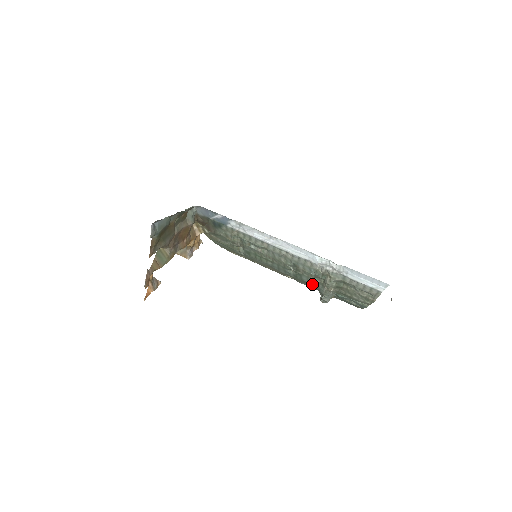
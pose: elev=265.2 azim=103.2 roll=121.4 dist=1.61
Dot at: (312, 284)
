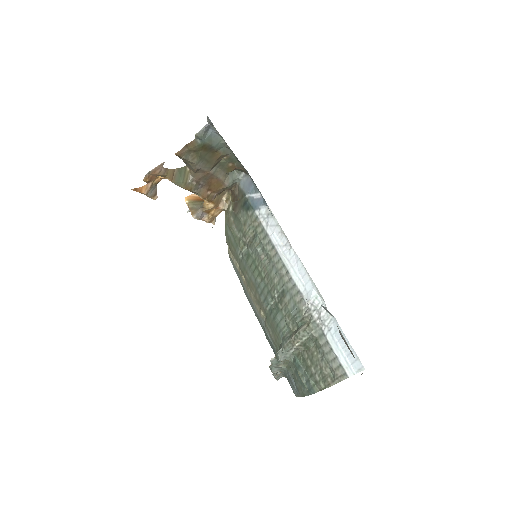
Dot at: (280, 330)
